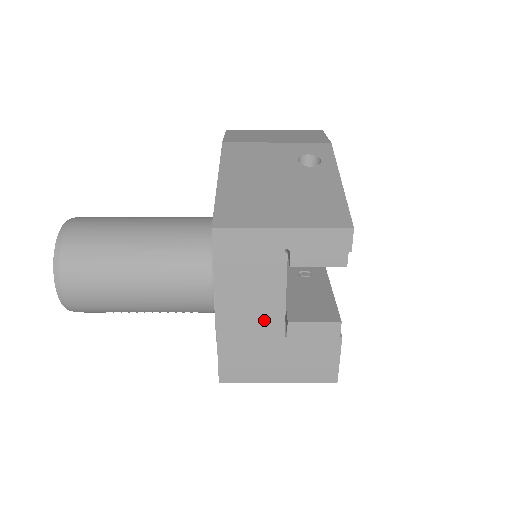
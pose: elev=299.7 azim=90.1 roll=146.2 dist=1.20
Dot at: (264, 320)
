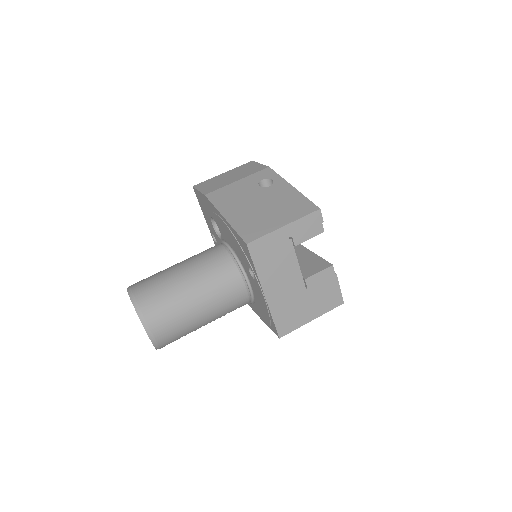
Dot at: (292, 285)
